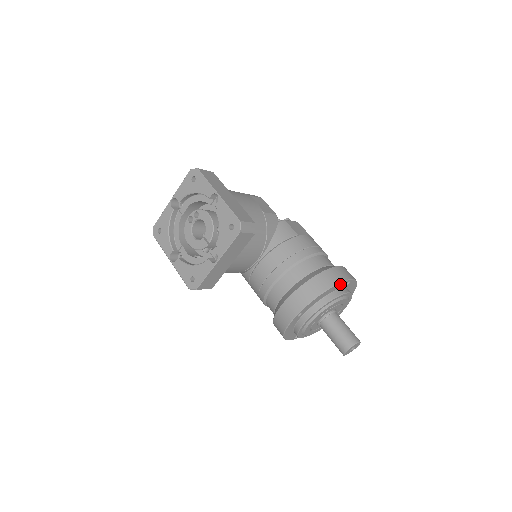
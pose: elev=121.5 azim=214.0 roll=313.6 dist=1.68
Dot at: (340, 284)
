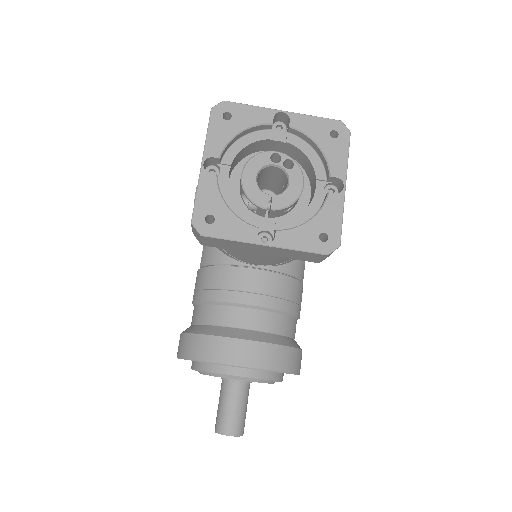
Dot at: occluded
